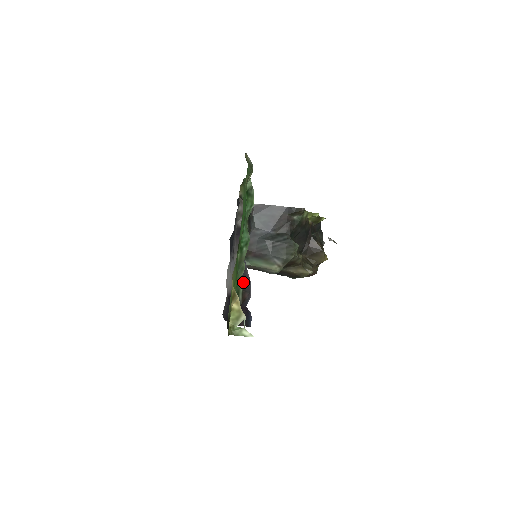
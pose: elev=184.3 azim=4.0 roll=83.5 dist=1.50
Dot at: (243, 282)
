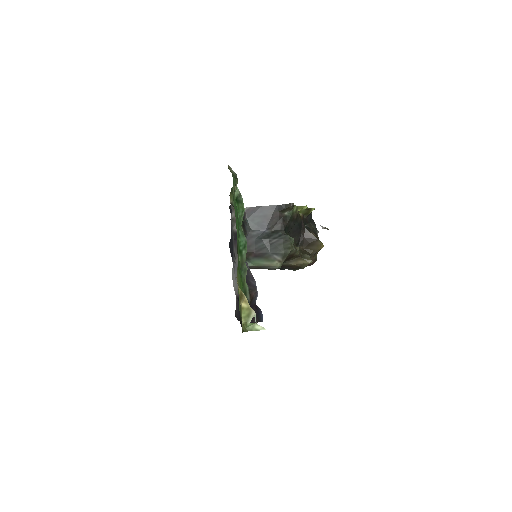
Dot at: (248, 282)
